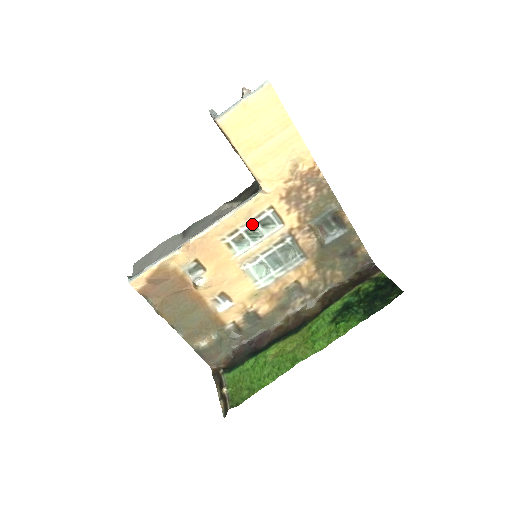
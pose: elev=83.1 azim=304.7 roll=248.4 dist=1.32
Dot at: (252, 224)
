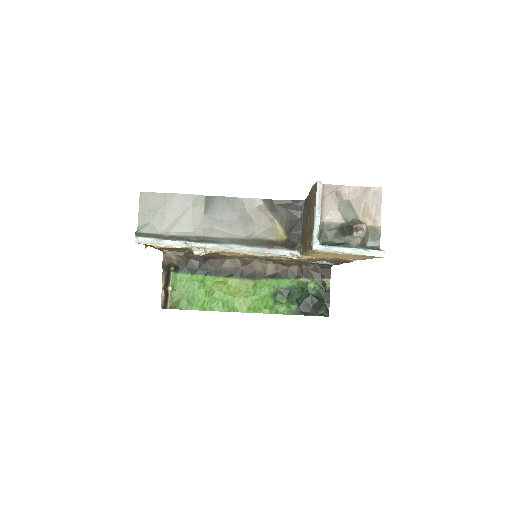
Dot at: occluded
